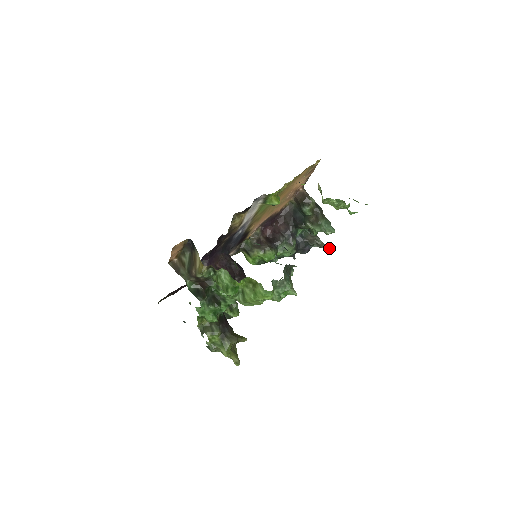
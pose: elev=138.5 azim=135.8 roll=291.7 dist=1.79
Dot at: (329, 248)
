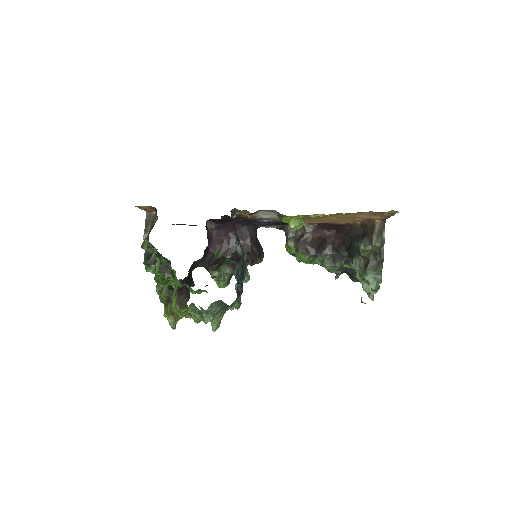
Dot at: (373, 299)
